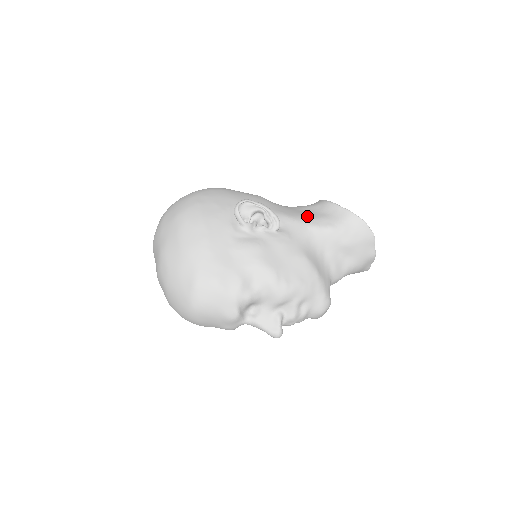
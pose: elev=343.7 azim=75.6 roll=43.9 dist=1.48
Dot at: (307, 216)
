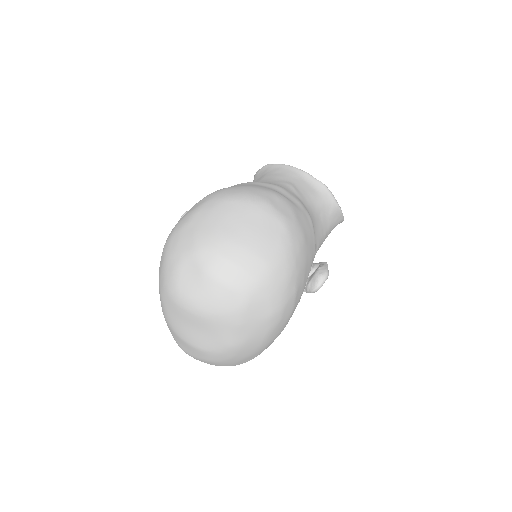
Dot at: (324, 232)
